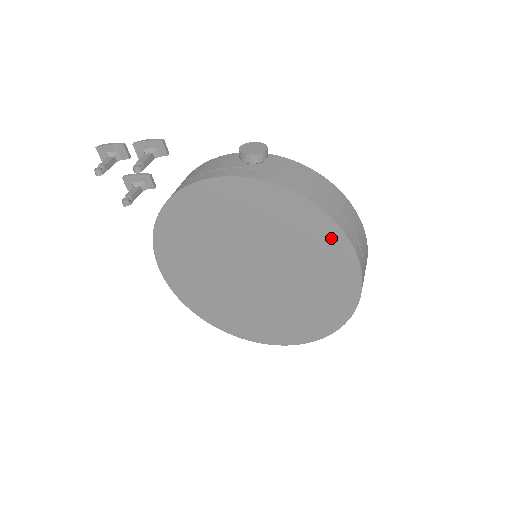
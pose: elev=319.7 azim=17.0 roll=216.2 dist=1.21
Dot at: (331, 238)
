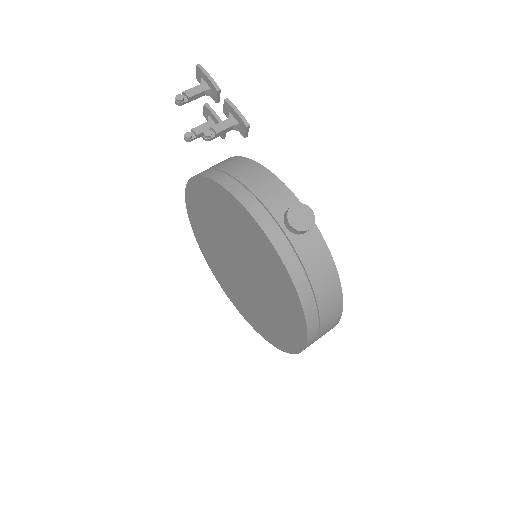
Dot at: (298, 323)
